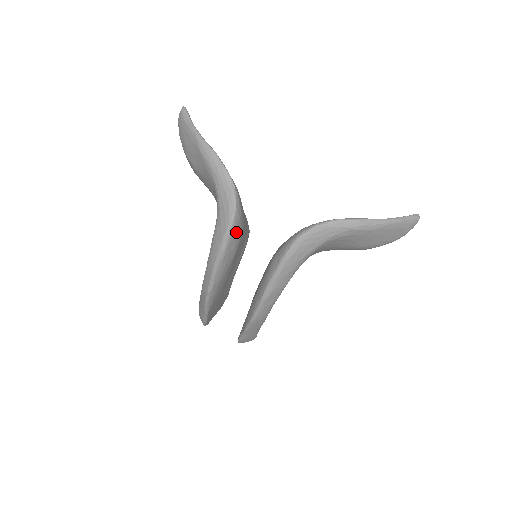
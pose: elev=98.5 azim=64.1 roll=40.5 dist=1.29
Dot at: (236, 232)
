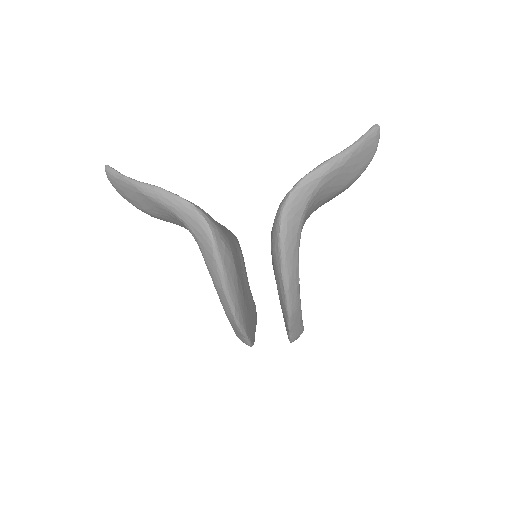
Dot at: (223, 246)
